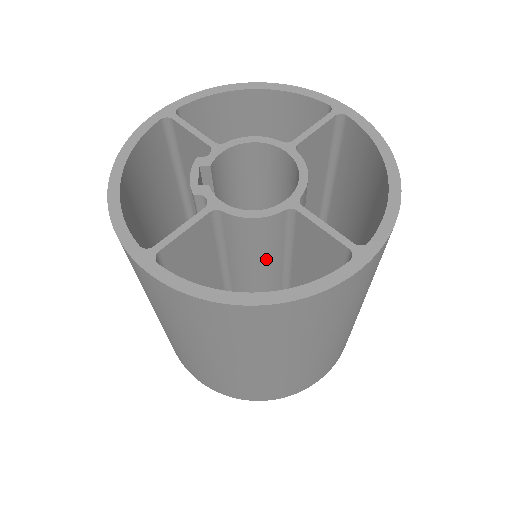
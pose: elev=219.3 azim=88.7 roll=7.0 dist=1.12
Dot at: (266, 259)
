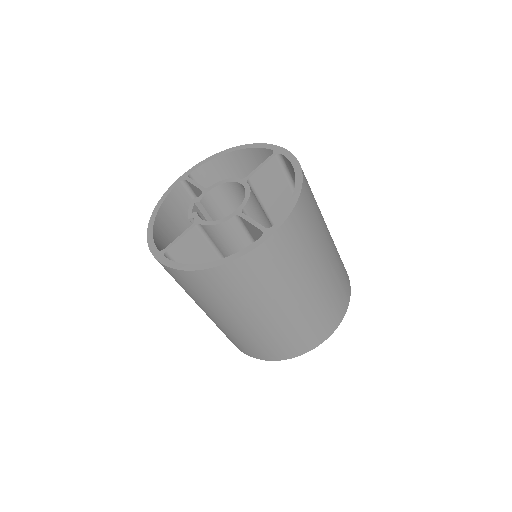
Dot at: occluded
